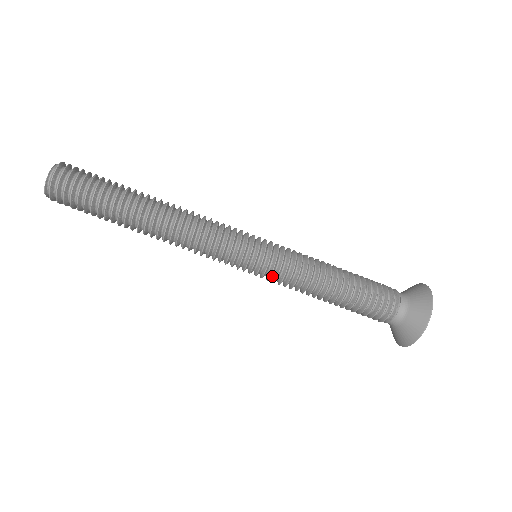
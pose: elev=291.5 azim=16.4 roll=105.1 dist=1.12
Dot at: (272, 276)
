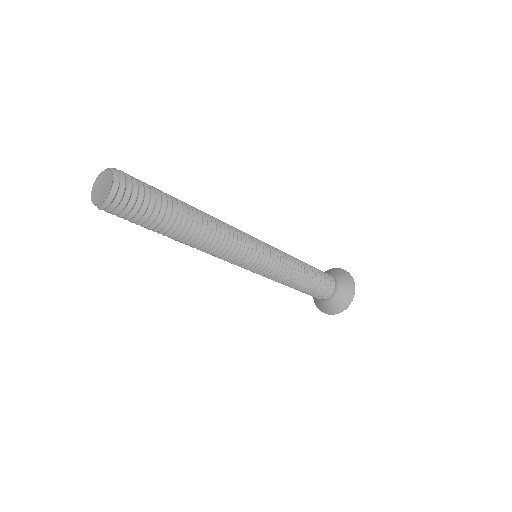
Dot at: occluded
